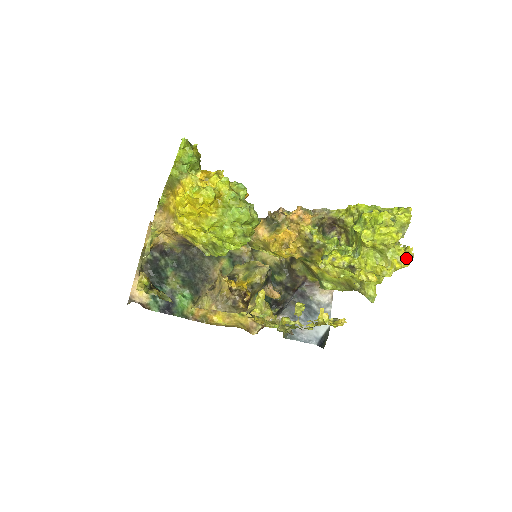
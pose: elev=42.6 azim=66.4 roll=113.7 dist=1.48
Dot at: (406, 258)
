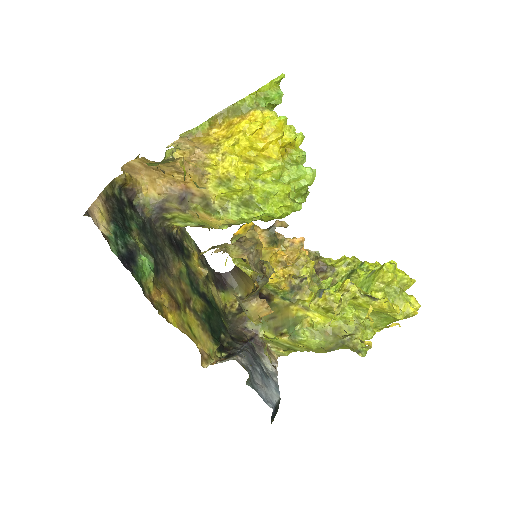
Dot at: (417, 305)
